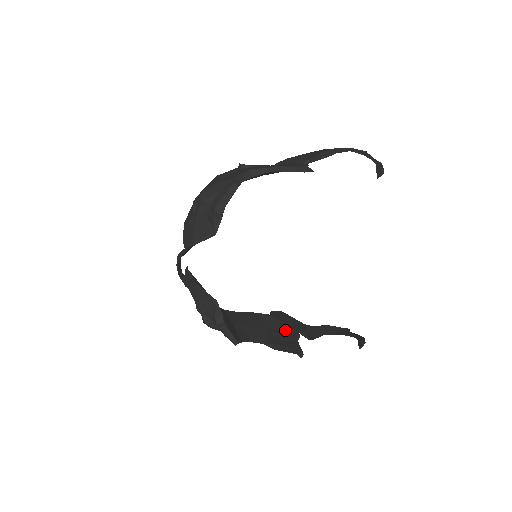
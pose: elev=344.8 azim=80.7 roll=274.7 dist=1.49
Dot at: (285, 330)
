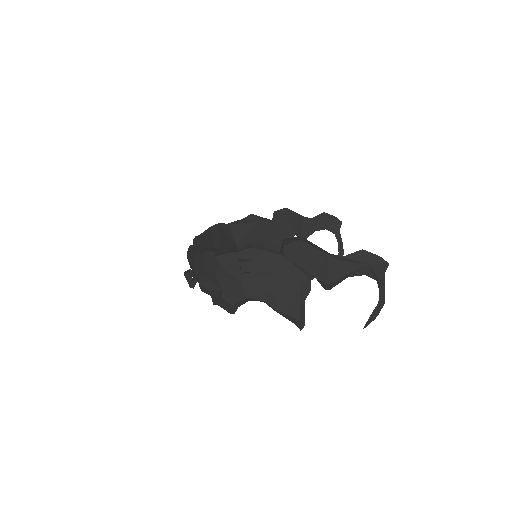
Dot at: (281, 239)
